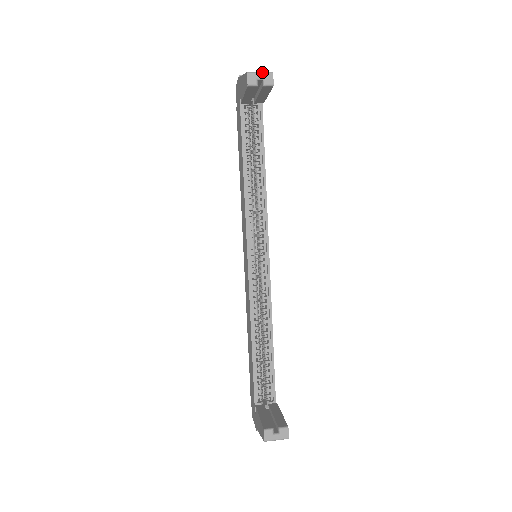
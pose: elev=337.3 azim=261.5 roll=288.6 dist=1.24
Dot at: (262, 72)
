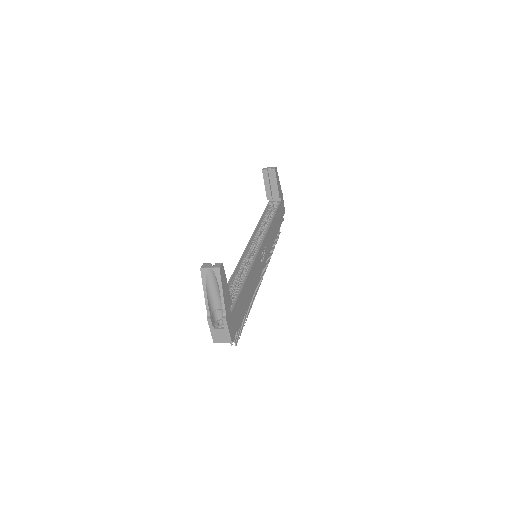
Dot at: (271, 167)
